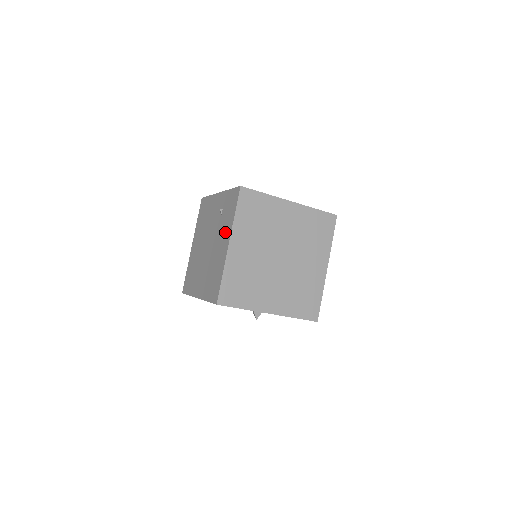
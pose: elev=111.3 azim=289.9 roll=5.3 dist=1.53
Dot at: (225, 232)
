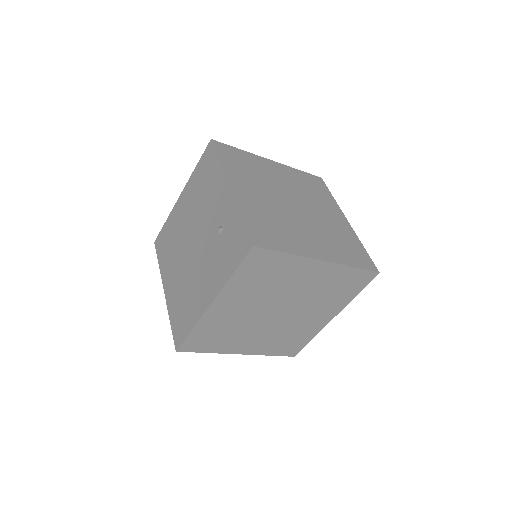
Dot at: (213, 276)
